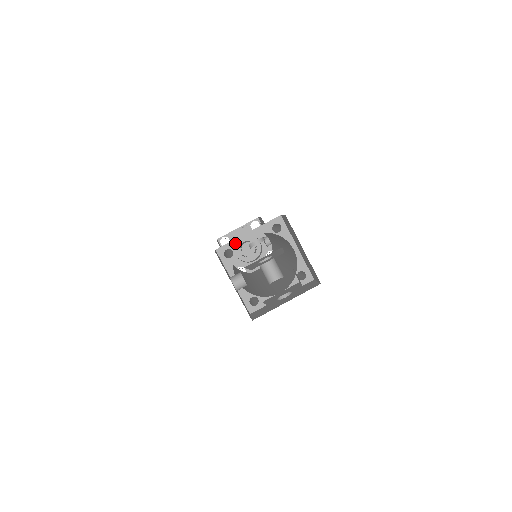
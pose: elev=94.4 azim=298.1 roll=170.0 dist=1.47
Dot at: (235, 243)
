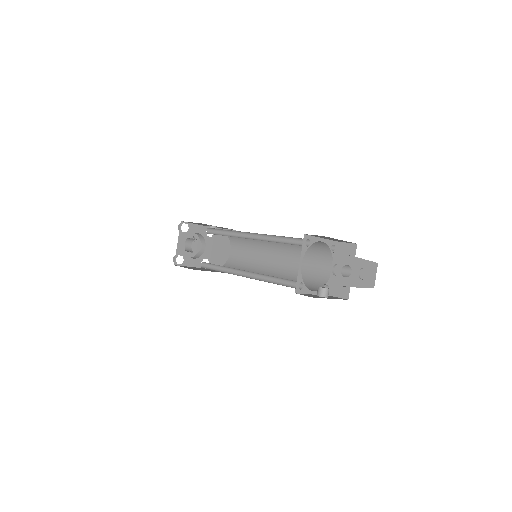
Dot at: (299, 277)
